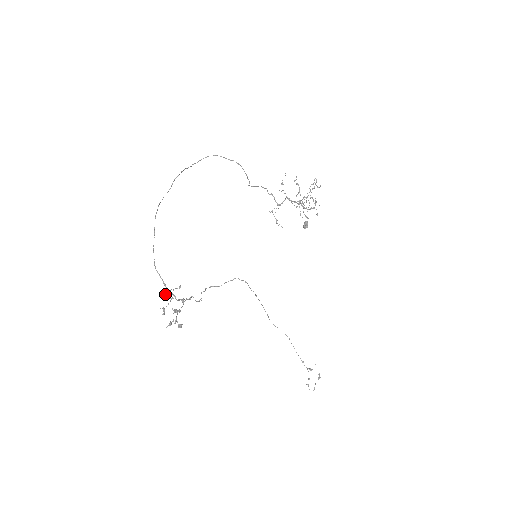
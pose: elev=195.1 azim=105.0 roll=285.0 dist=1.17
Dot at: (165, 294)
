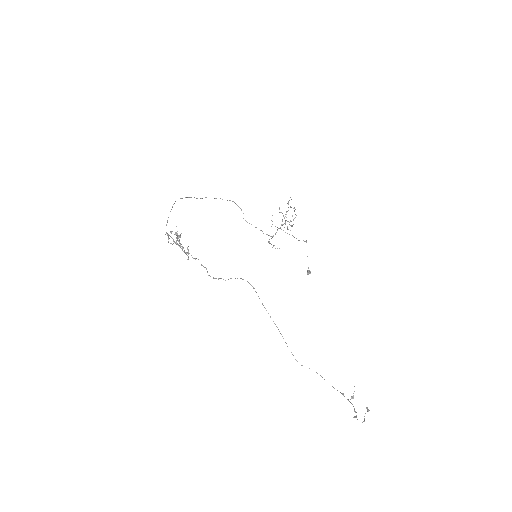
Dot at: (172, 244)
